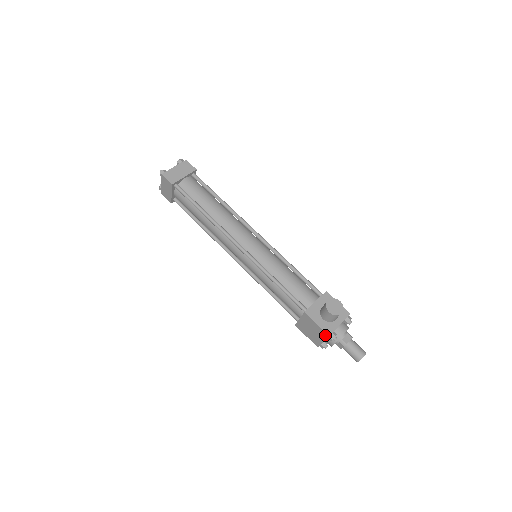
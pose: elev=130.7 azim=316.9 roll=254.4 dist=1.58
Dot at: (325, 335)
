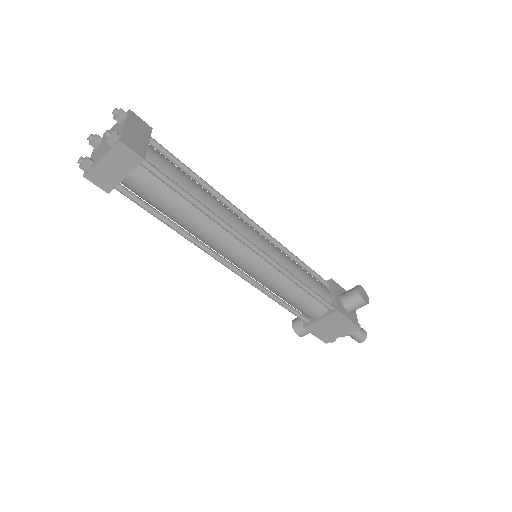
Dot at: (353, 328)
